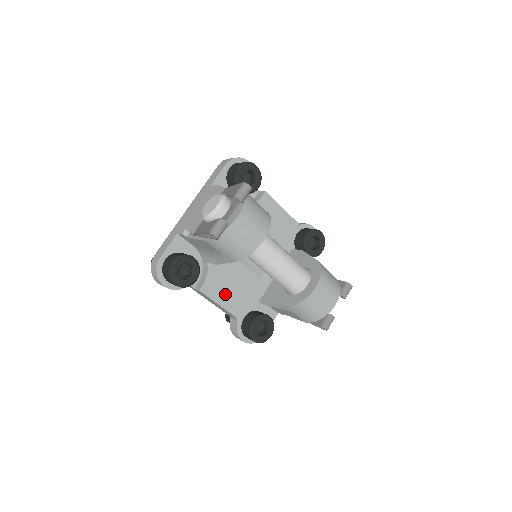
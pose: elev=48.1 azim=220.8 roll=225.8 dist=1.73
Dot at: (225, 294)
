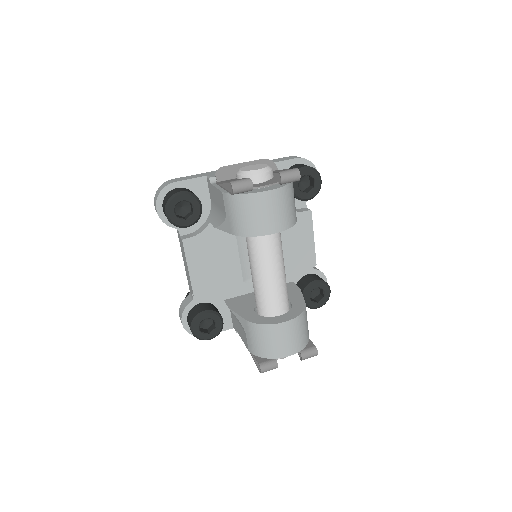
Dot at: (201, 264)
